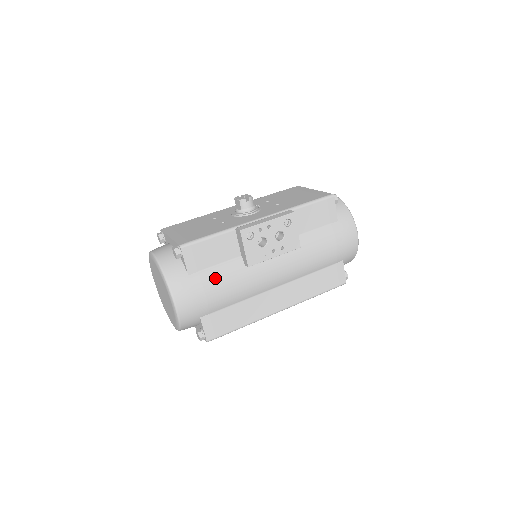
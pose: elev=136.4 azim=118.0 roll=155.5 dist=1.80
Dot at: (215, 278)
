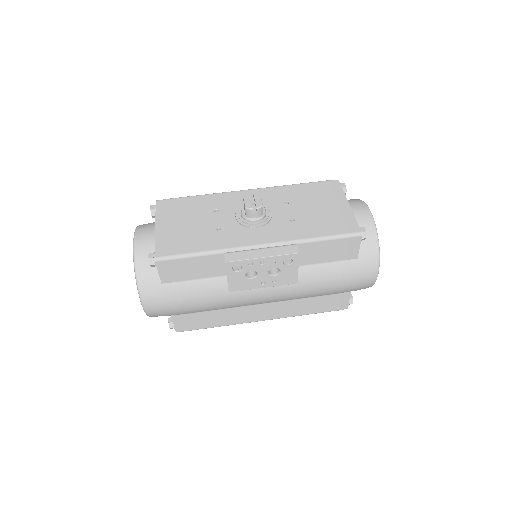
Dot at: (191, 292)
